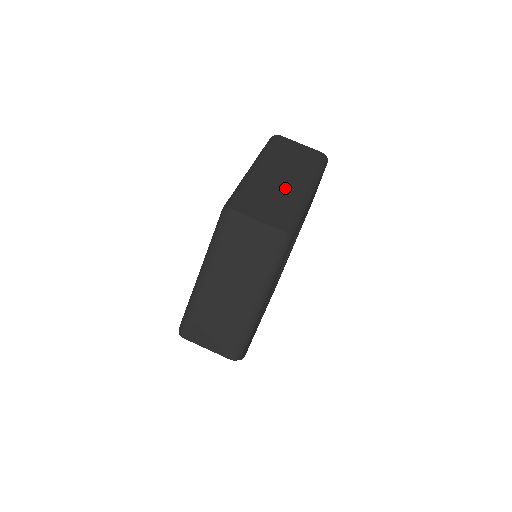
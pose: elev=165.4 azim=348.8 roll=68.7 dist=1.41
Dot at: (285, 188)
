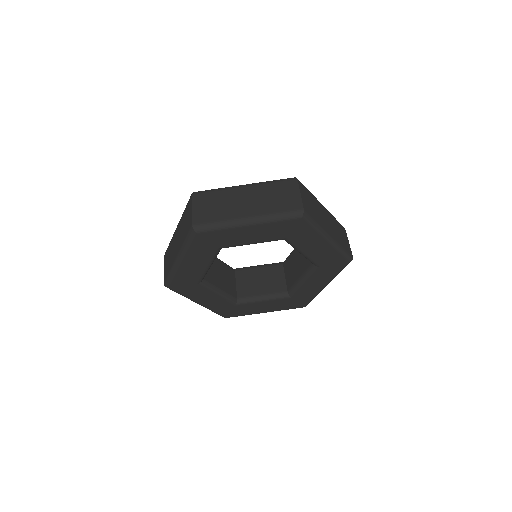
Dot at: (236, 207)
